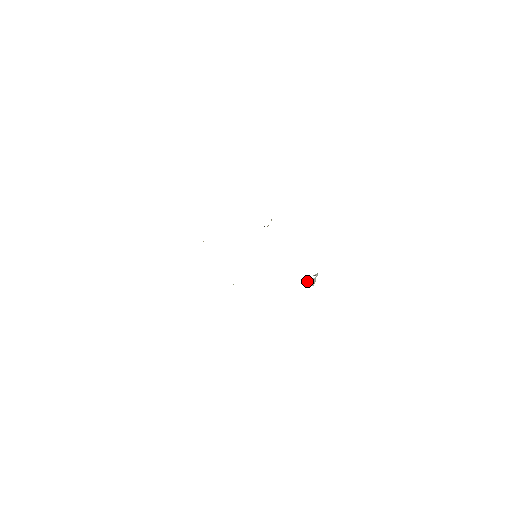
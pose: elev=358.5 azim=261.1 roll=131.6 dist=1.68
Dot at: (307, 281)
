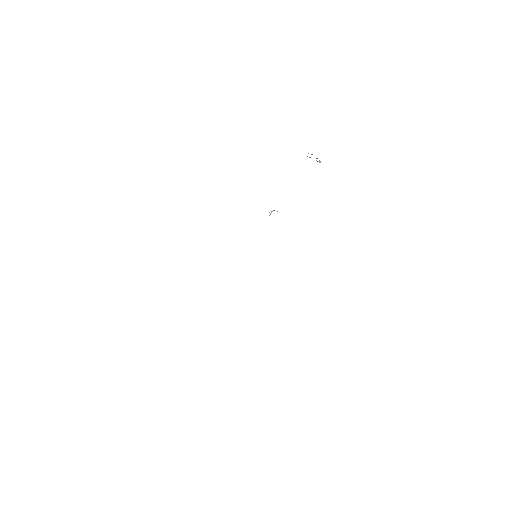
Dot at: occluded
